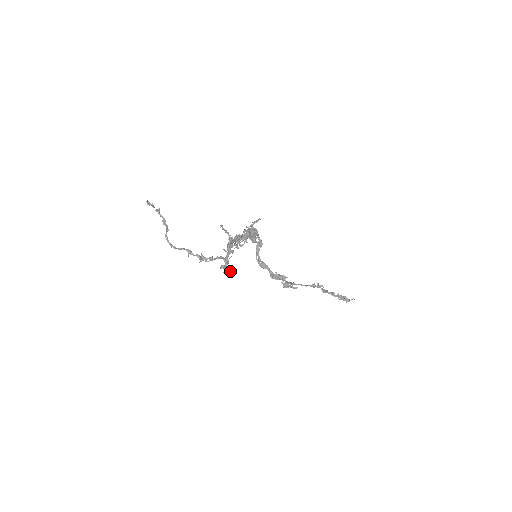
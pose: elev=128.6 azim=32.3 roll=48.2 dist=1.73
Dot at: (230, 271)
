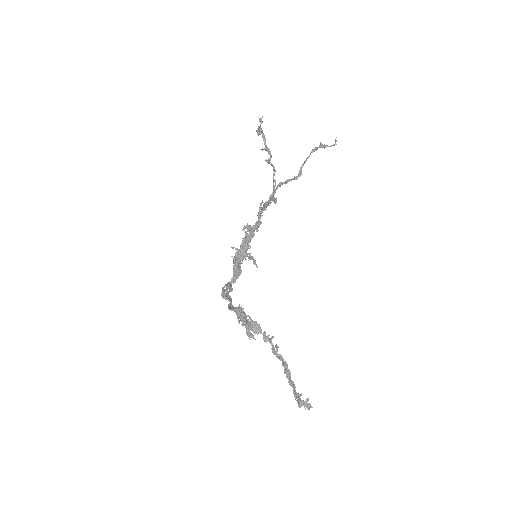
Dot at: (299, 174)
